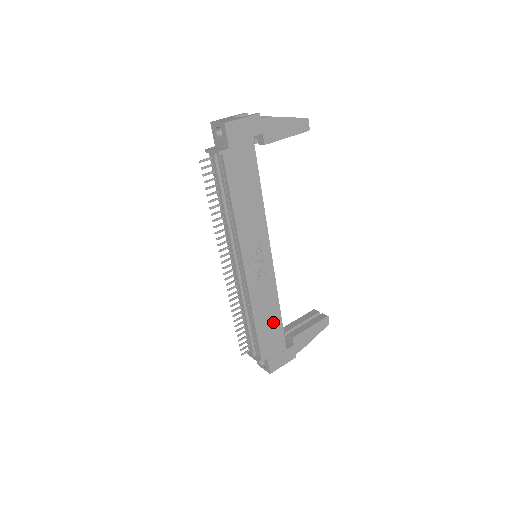
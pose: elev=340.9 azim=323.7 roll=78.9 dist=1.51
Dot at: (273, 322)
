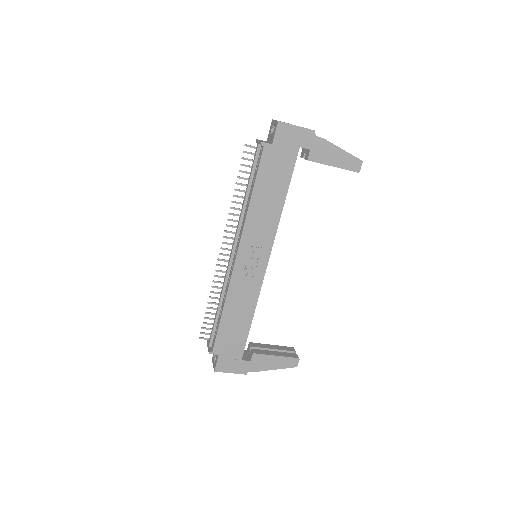
Dot at: (241, 324)
